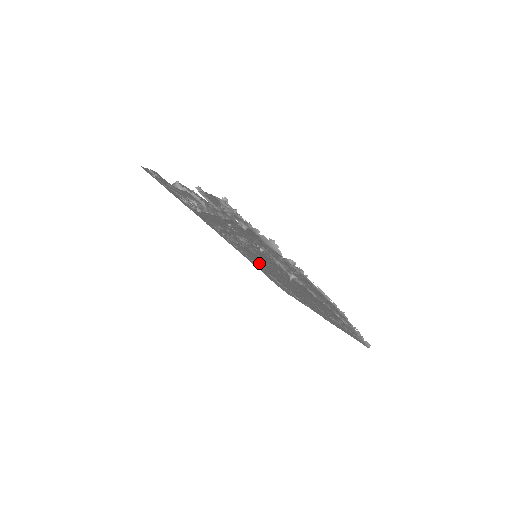
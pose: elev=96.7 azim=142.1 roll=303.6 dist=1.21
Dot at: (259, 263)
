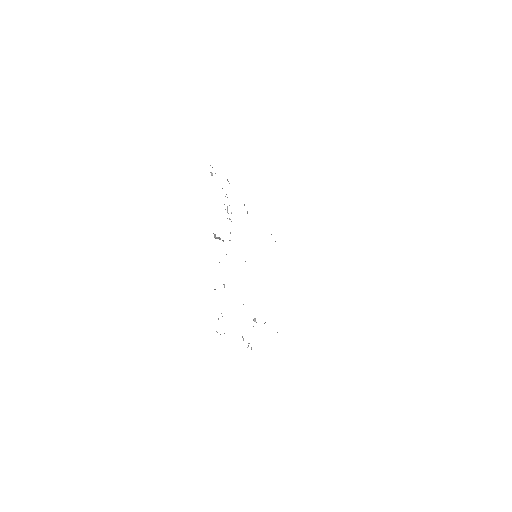
Dot at: occluded
